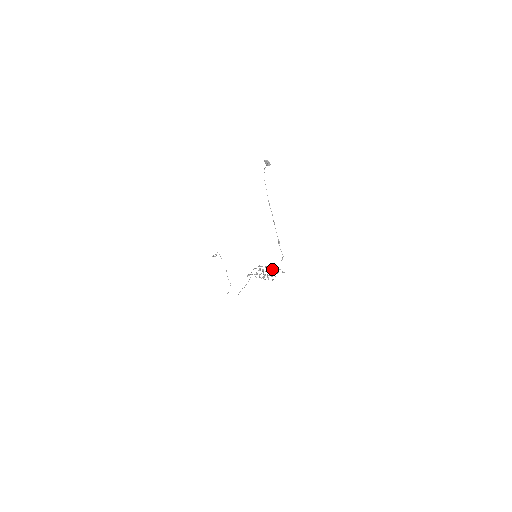
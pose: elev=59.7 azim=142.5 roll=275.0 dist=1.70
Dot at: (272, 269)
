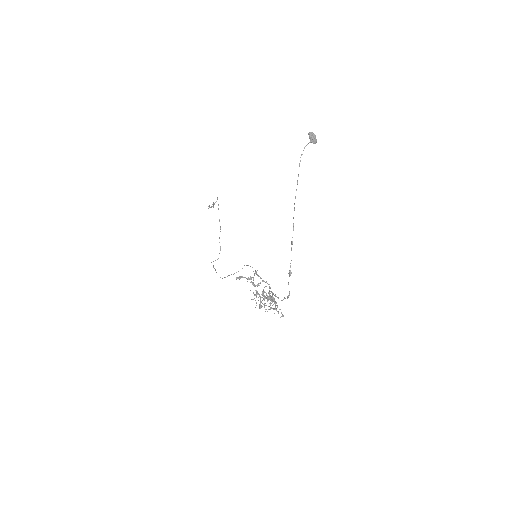
Dot at: (269, 298)
